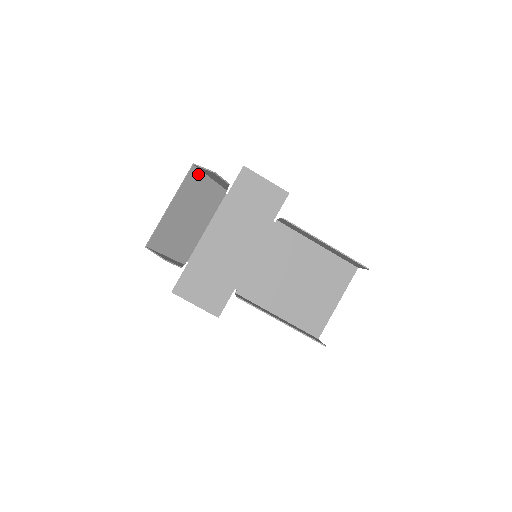
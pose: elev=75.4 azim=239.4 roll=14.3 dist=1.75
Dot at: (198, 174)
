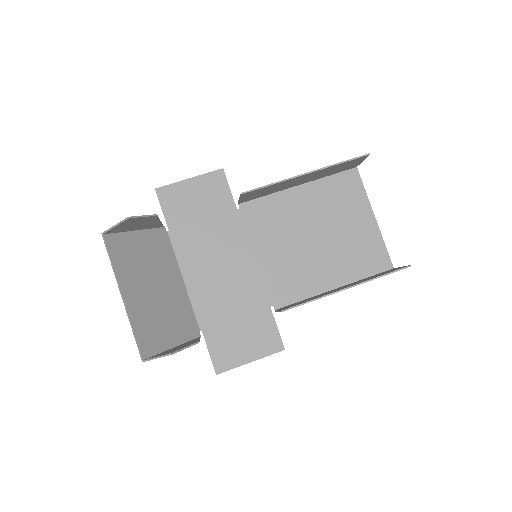
Dot at: (118, 239)
